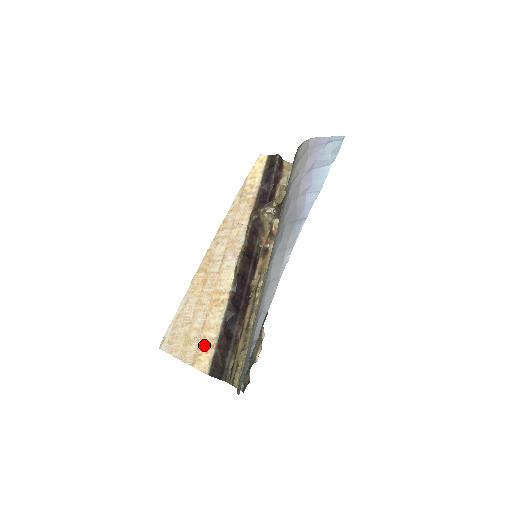
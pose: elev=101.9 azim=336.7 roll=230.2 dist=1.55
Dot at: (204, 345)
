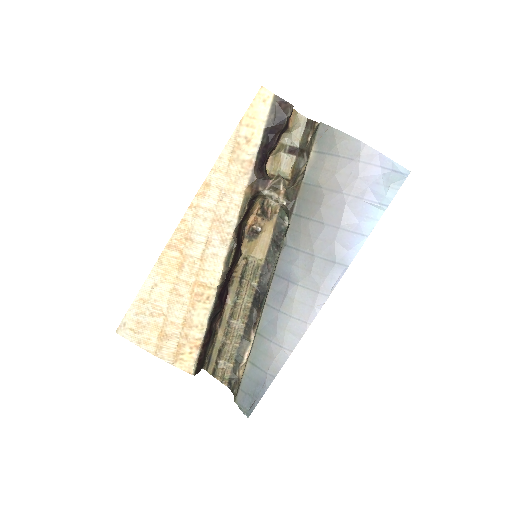
Dot at: (187, 344)
